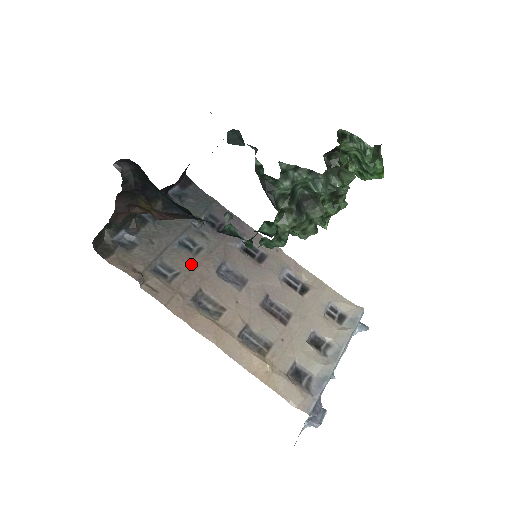
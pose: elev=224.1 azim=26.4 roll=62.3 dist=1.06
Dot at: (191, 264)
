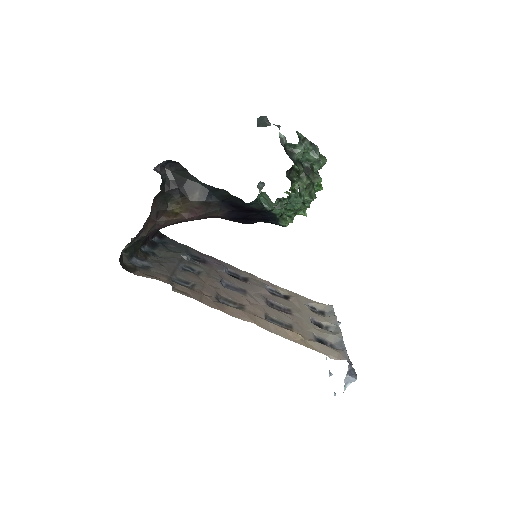
Dot at: (200, 279)
